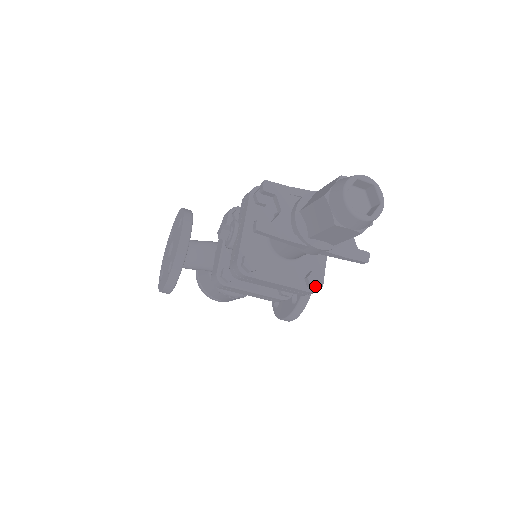
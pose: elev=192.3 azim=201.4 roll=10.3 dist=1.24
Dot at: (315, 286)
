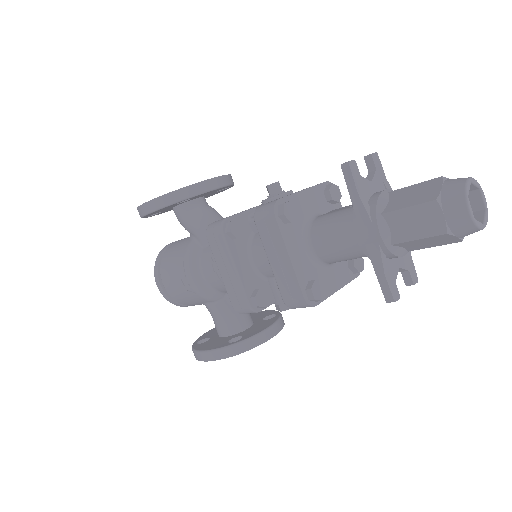
Dot at: (314, 294)
